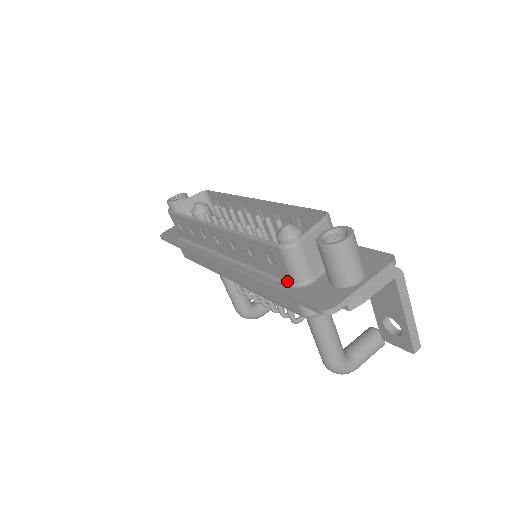
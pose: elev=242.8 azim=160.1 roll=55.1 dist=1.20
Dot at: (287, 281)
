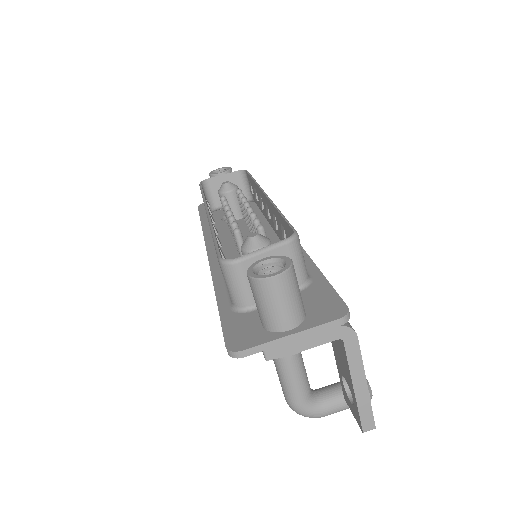
Dot at: occluded
